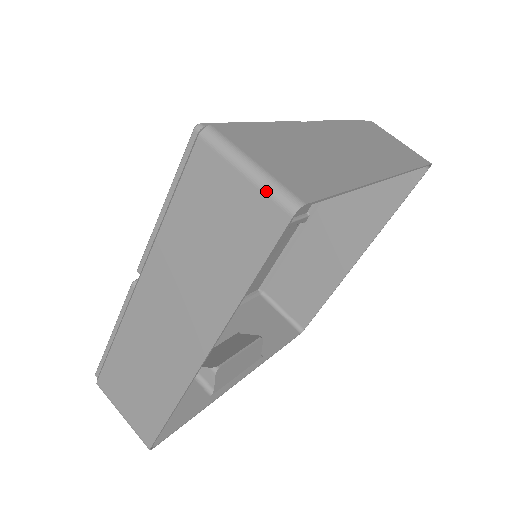
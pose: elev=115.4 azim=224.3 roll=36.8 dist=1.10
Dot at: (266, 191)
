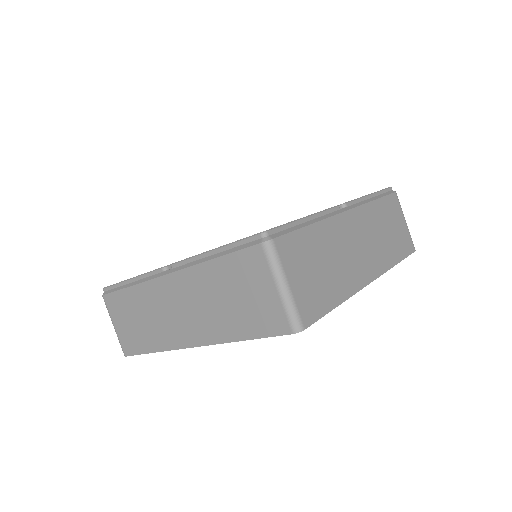
Dot at: (285, 309)
